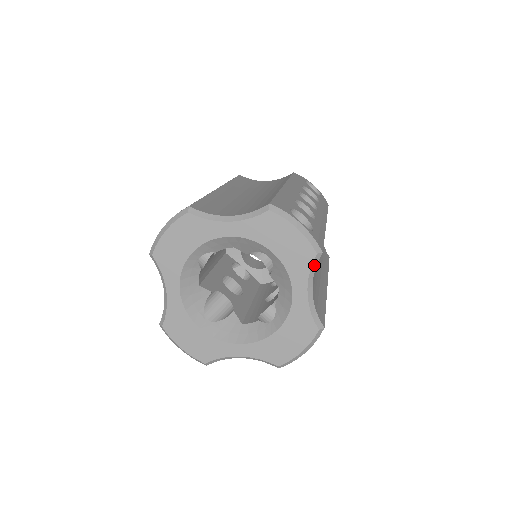
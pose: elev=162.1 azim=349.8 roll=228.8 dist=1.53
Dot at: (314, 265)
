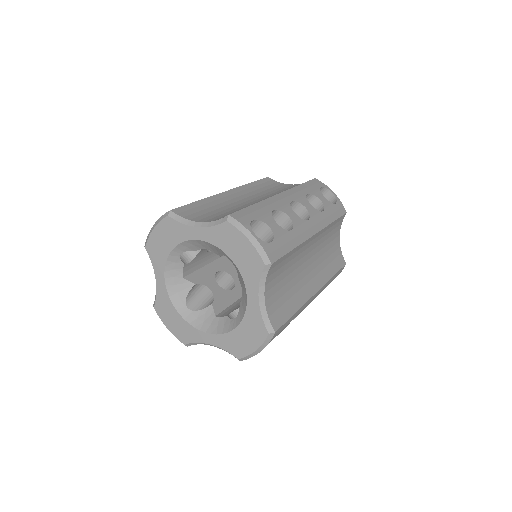
Dot at: (264, 274)
